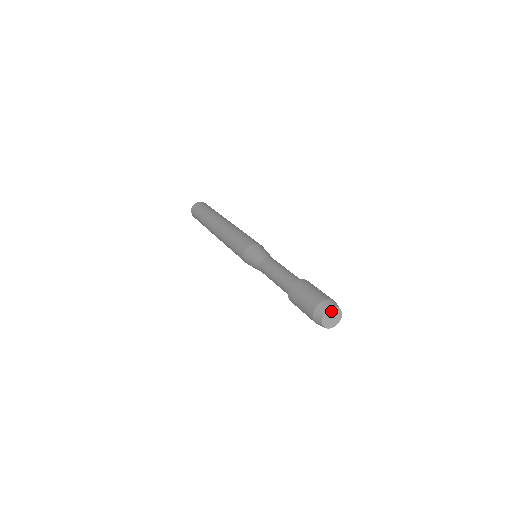
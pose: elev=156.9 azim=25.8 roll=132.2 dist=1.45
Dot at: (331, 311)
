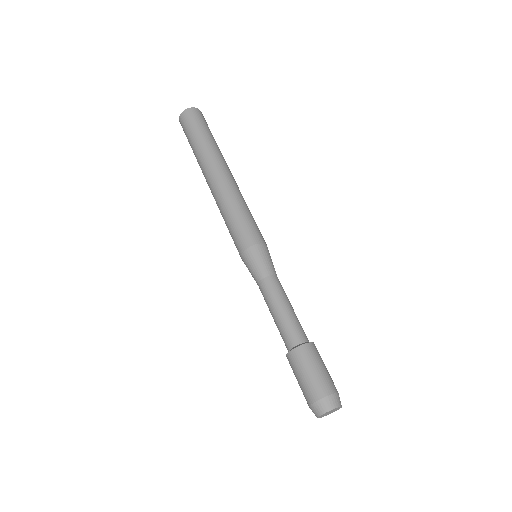
Dot at: (331, 410)
